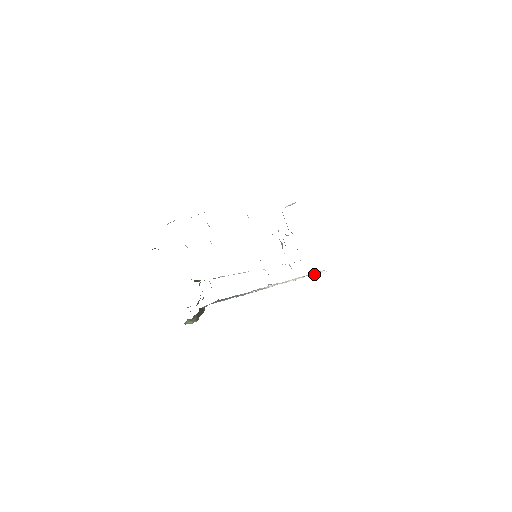
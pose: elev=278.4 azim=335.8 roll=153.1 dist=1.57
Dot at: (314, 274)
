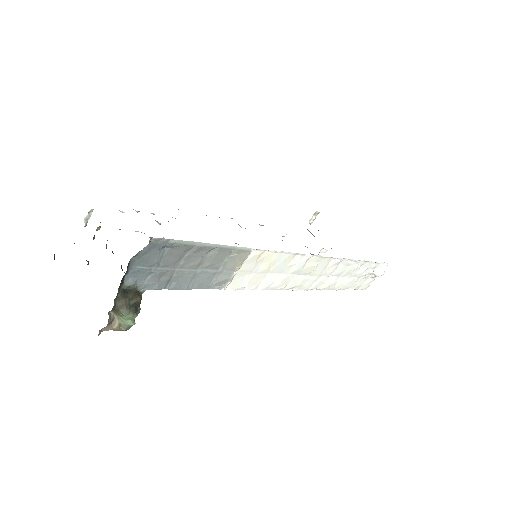
Dot at: (373, 274)
